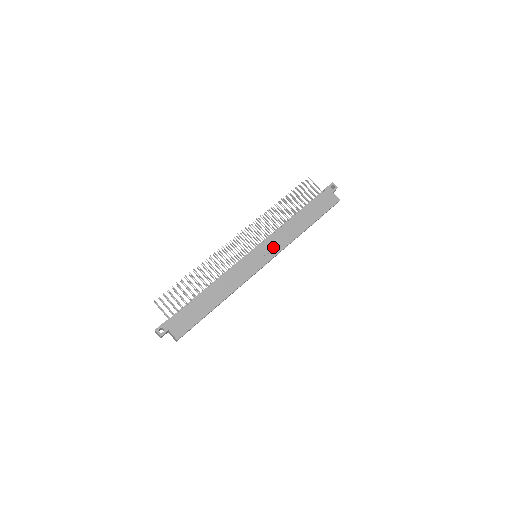
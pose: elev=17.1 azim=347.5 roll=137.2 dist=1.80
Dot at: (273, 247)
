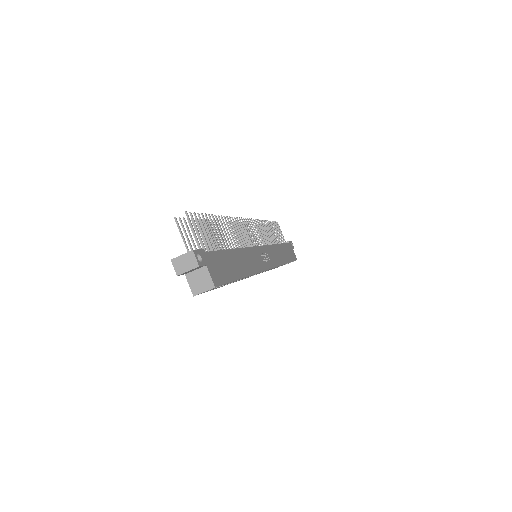
Dot at: (272, 257)
